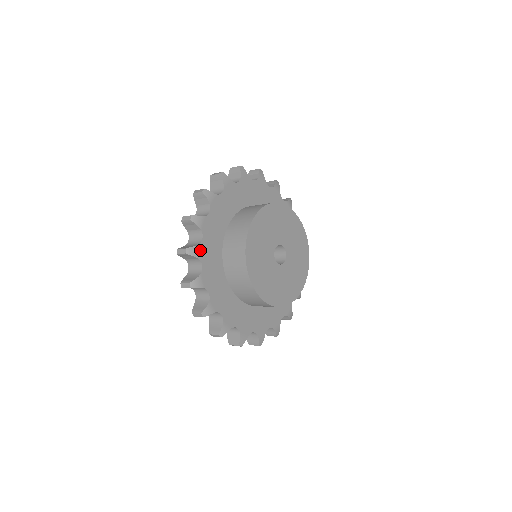
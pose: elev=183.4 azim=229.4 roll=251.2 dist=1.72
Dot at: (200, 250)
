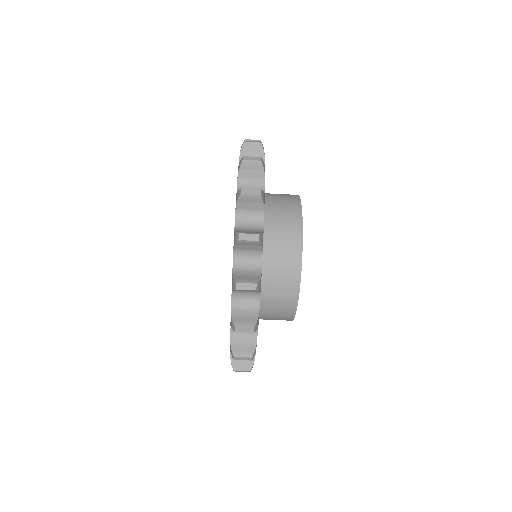
Dot at: occluded
